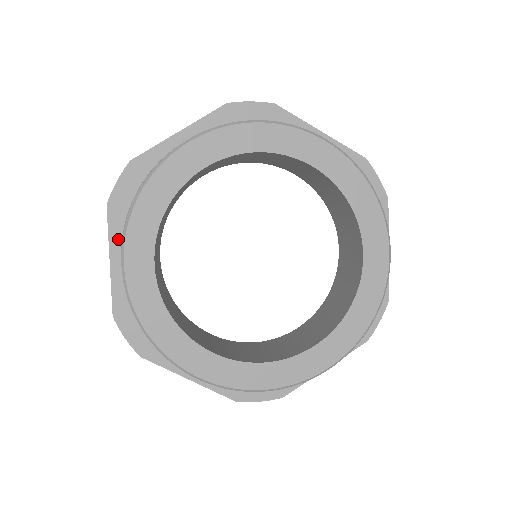
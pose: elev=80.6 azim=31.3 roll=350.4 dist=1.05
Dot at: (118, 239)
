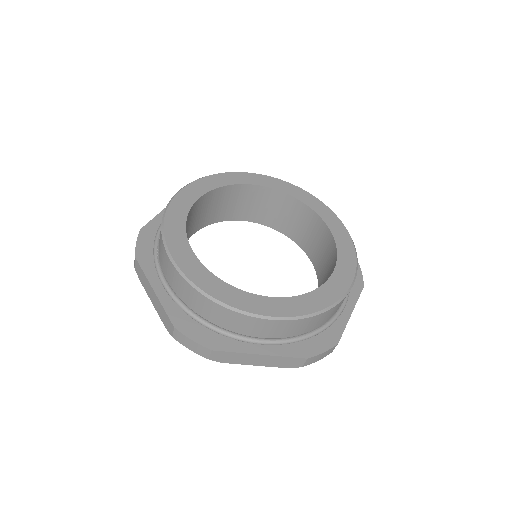
Dot at: (153, 275)
